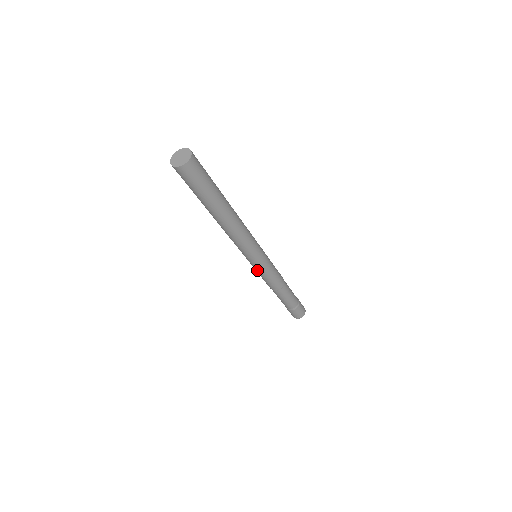
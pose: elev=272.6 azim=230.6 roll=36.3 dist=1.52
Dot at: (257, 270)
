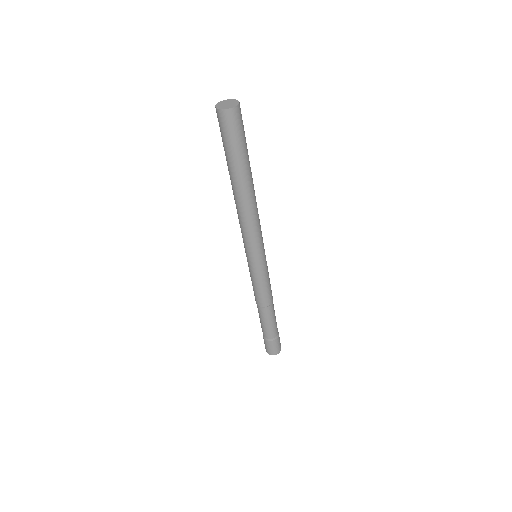
Dot at: (254, 273)
